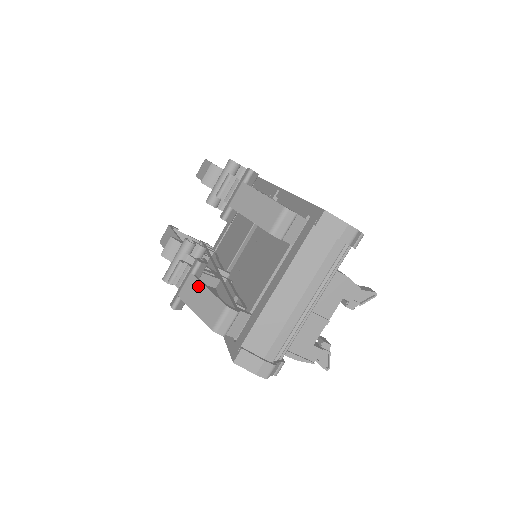
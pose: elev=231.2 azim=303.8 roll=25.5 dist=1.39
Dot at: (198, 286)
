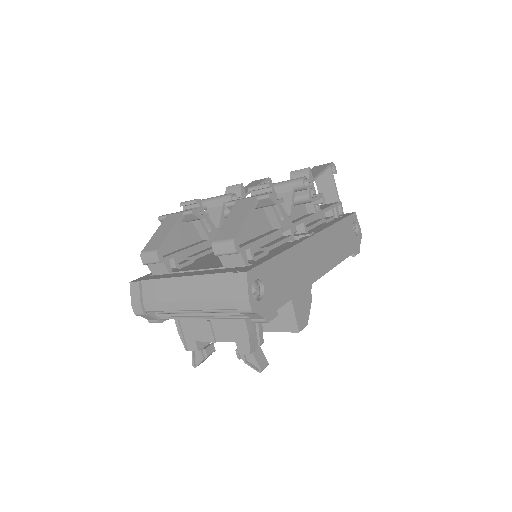
Dot at: (173, 223)
